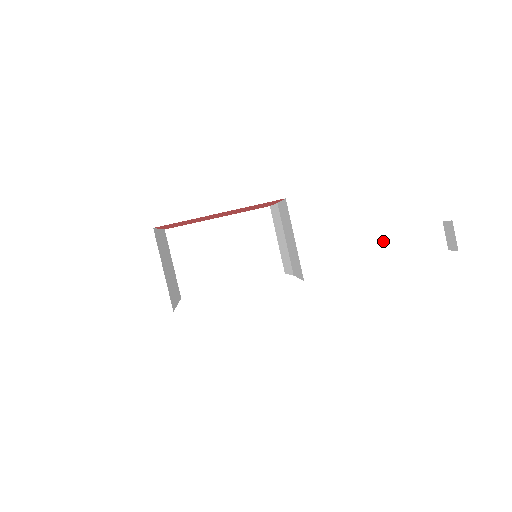
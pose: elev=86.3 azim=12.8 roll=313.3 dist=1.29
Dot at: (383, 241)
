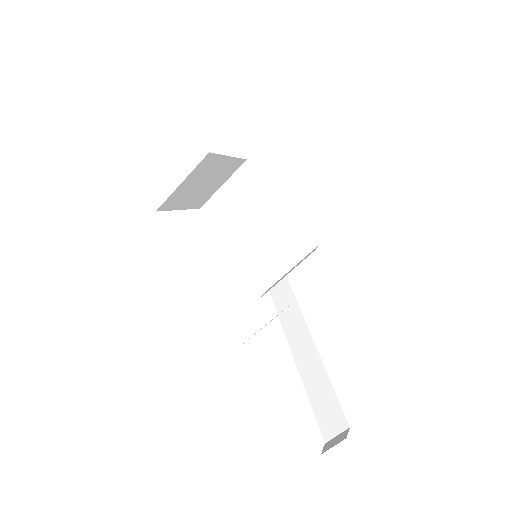
Dot at: (317, 373)
